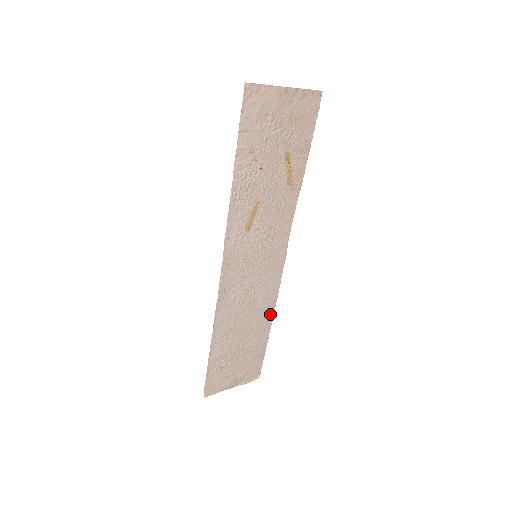
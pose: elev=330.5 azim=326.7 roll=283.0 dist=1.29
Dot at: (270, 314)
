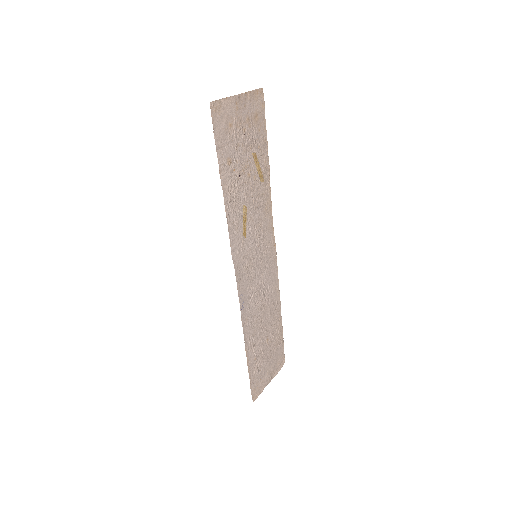
Dot at: (278, 302)
